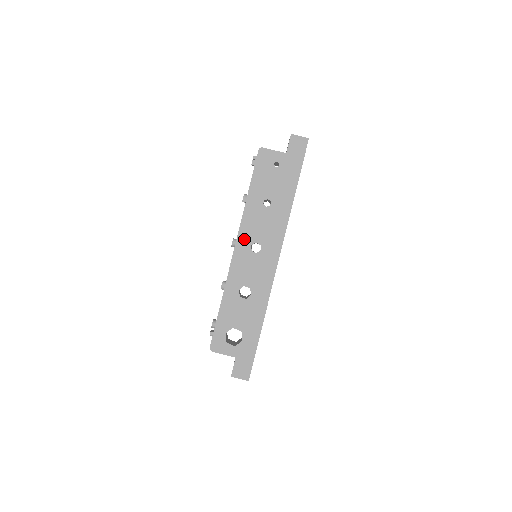
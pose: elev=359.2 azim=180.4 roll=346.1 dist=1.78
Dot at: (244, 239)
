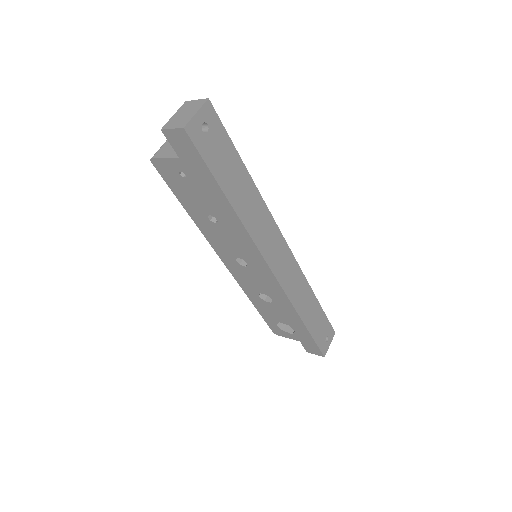
Dot at: (224, 255)
